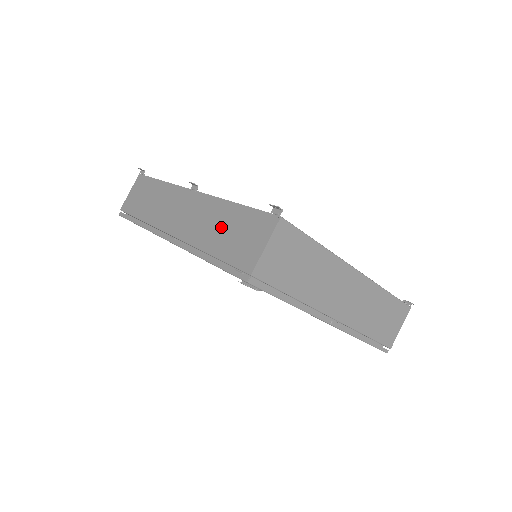
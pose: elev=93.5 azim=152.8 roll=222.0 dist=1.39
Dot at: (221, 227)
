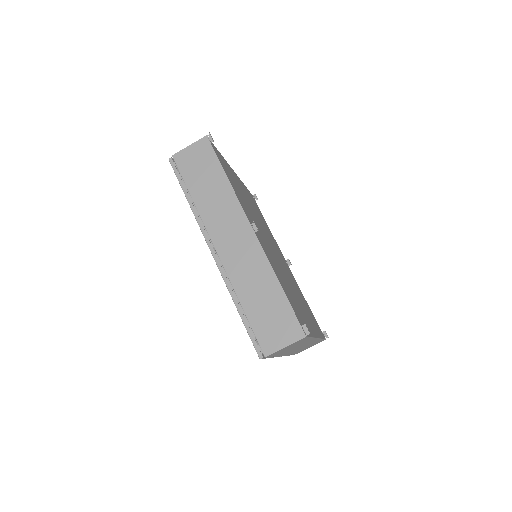
Dot at: (261, 294)
